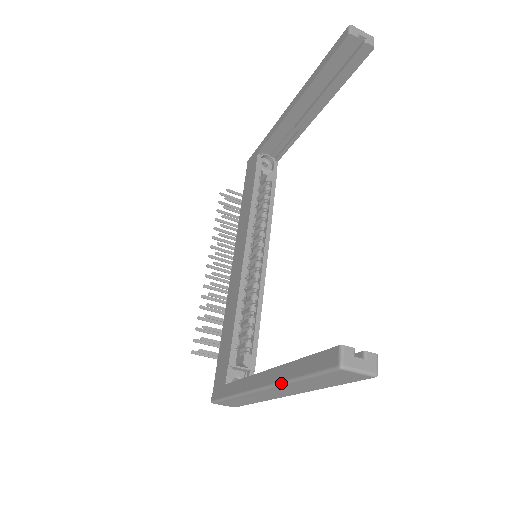
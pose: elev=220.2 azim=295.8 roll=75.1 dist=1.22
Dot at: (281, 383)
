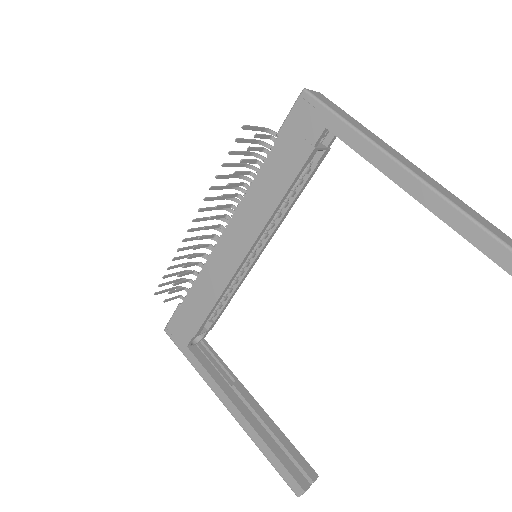
Dot at: occluded
